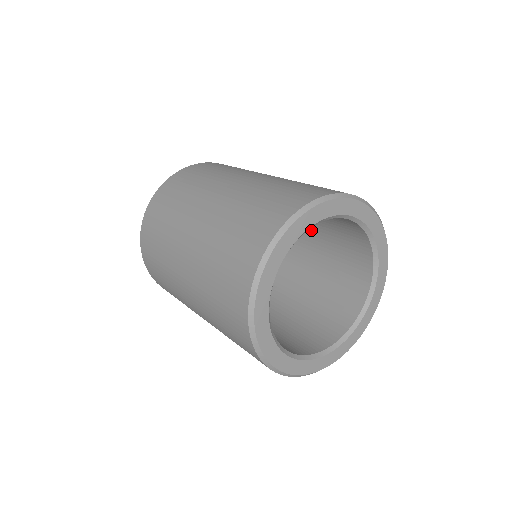
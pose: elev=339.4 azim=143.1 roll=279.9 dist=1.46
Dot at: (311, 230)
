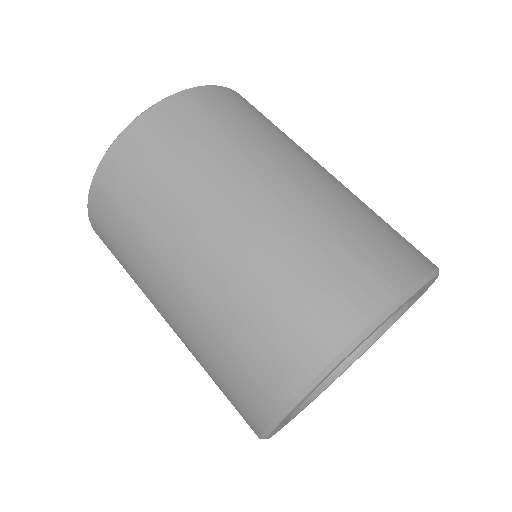
Dot at: occluded
